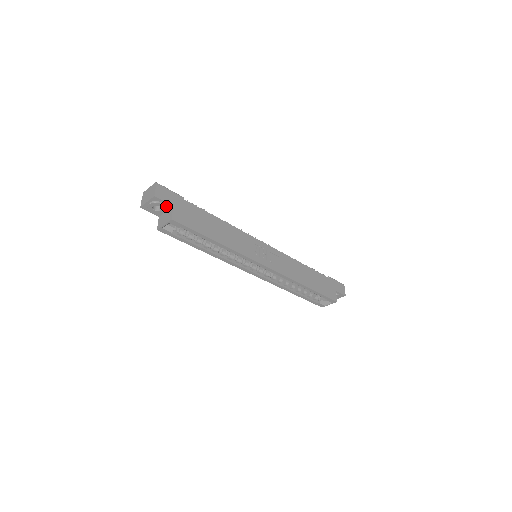
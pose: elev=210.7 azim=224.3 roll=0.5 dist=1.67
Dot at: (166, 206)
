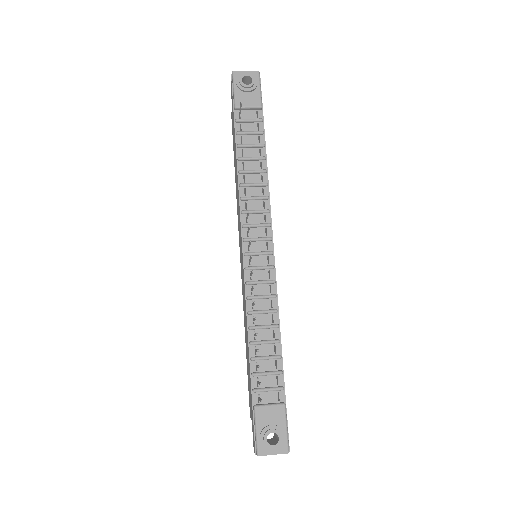
Dot at: occluded
